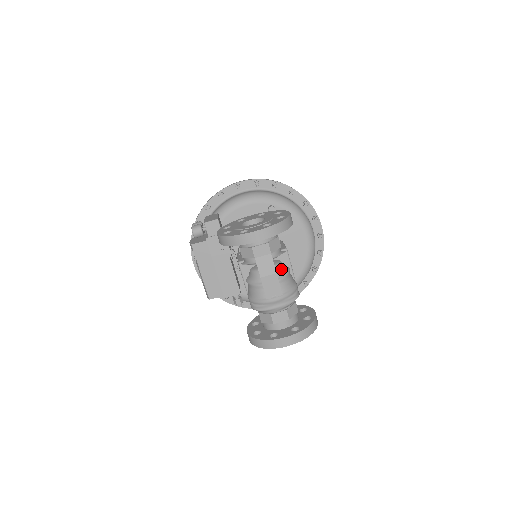
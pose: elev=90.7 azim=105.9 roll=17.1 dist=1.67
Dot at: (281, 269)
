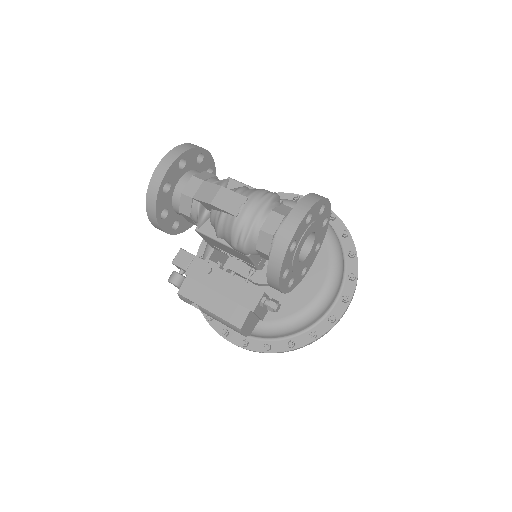
Dot at: (232, 189)
